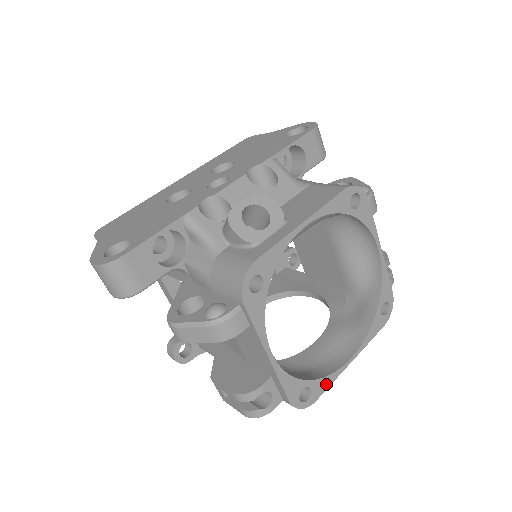
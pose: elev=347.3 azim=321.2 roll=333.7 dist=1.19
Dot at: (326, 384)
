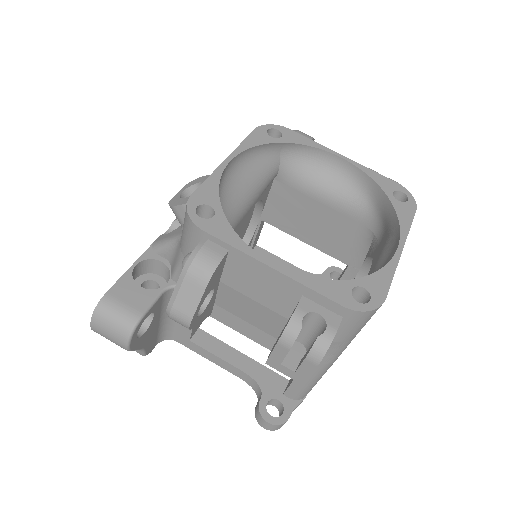
Dot at: (385, 279)
